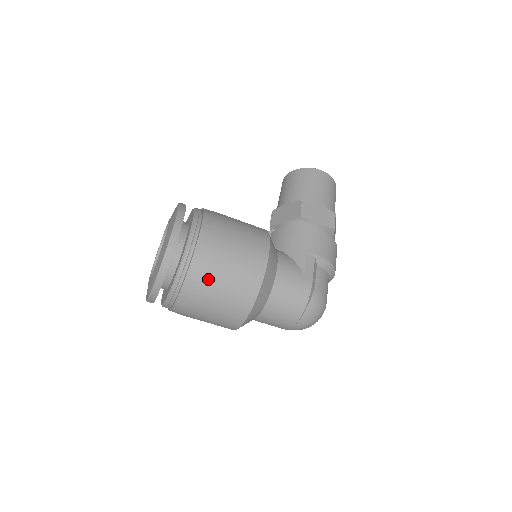
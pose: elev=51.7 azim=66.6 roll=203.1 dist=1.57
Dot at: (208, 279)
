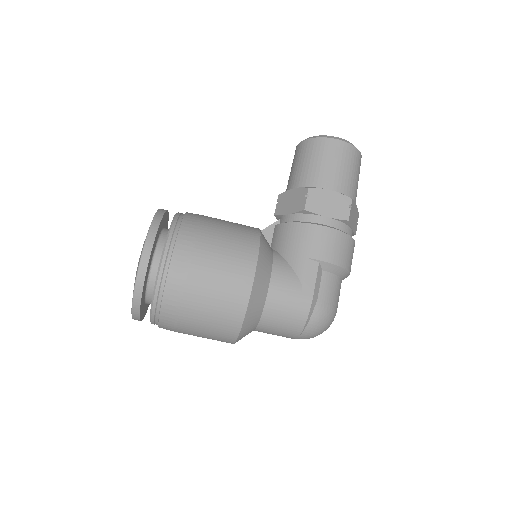
Dot at: (185, 308)
